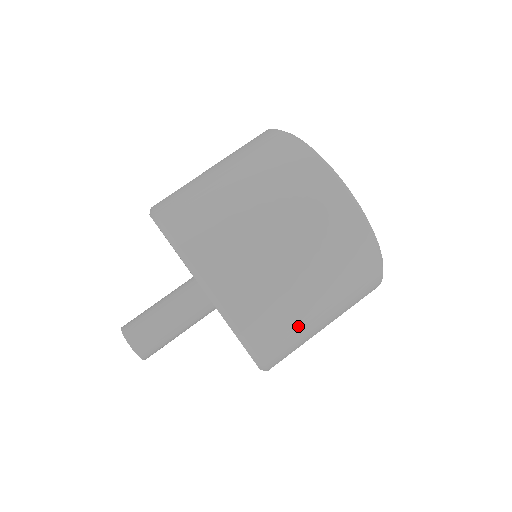
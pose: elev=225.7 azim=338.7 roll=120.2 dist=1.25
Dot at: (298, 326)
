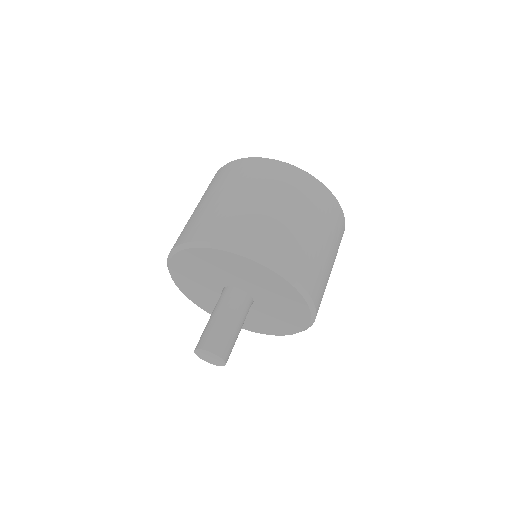
Dot at: occluded
